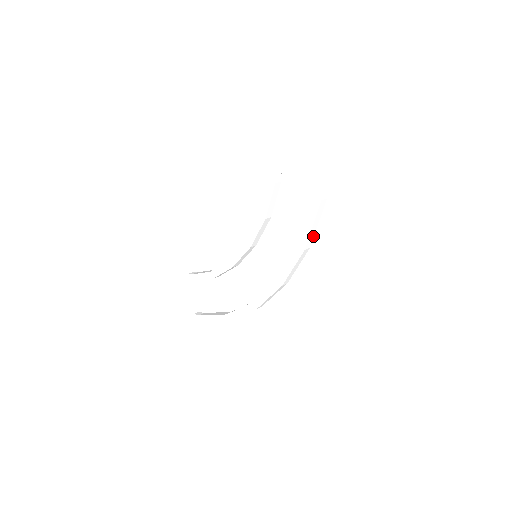
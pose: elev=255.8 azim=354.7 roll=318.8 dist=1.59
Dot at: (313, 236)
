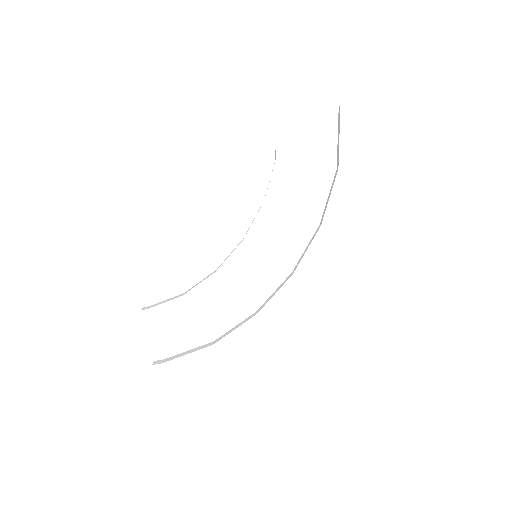
Dot at: occluded
